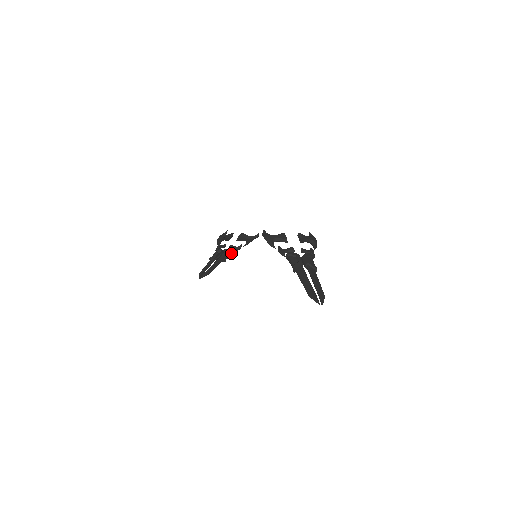
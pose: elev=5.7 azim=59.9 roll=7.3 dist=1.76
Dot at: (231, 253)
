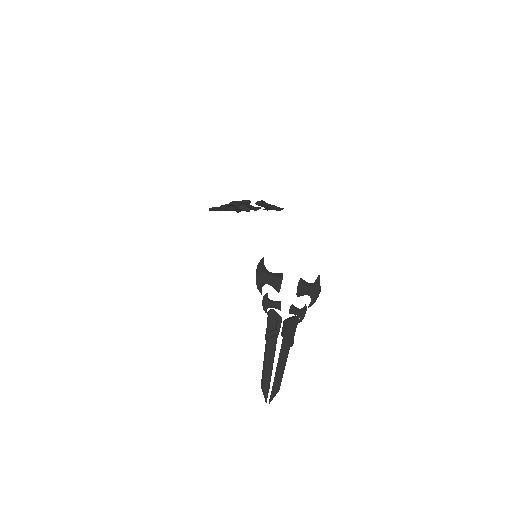
Dot at: (246, 210)
